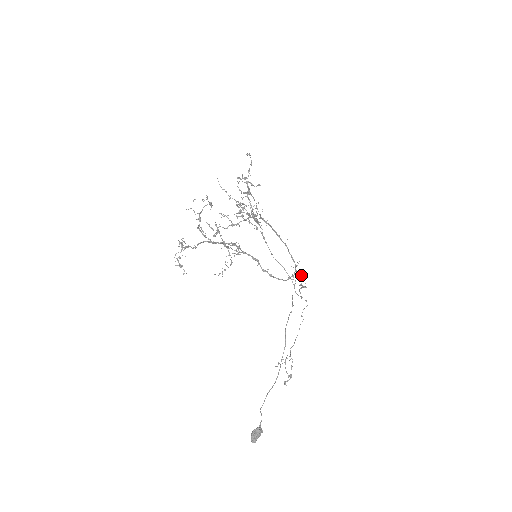
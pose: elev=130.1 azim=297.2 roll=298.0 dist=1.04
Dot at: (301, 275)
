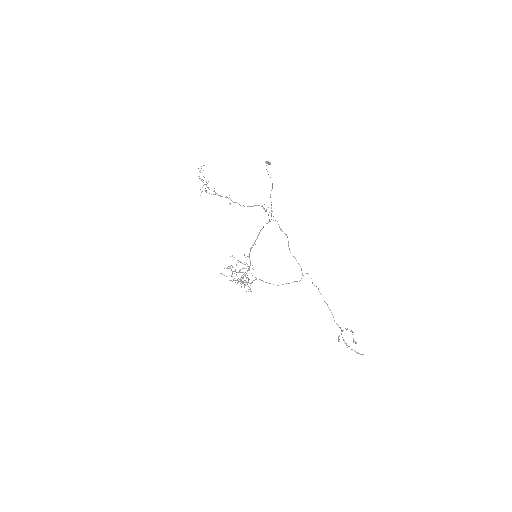
Dot at: occluded
